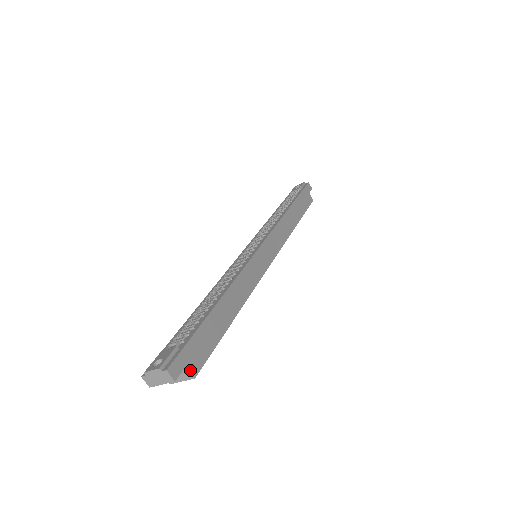
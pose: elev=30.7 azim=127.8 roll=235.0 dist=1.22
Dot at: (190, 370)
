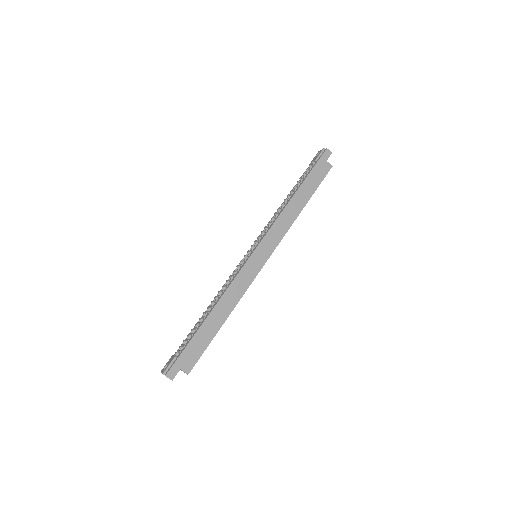
Dot at: (184, 371)
